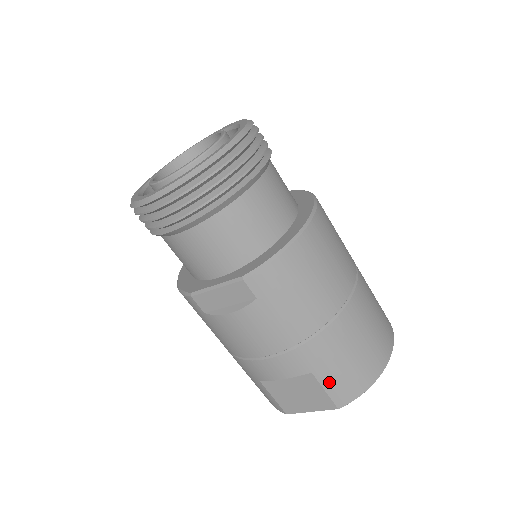
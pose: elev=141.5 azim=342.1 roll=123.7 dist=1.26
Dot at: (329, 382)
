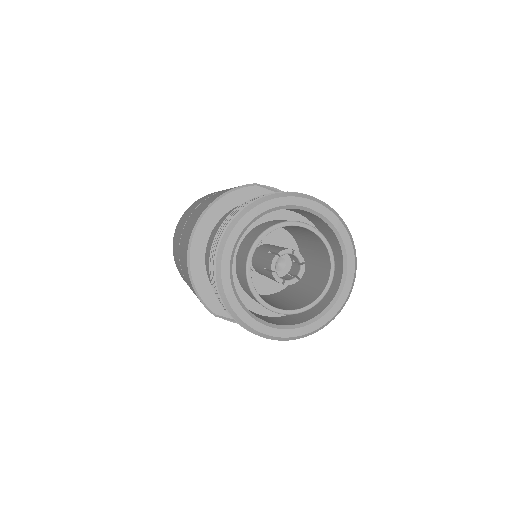
Dot at: occluded
